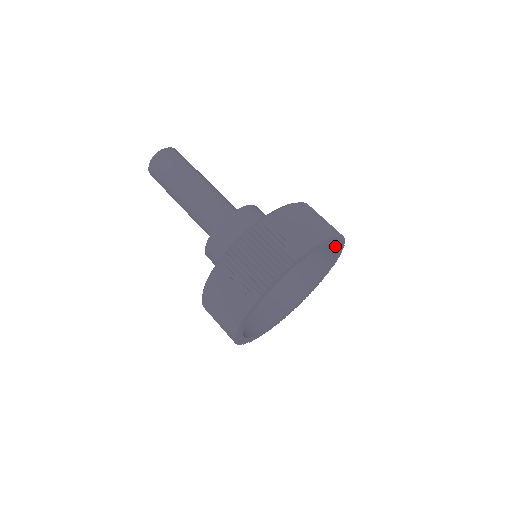
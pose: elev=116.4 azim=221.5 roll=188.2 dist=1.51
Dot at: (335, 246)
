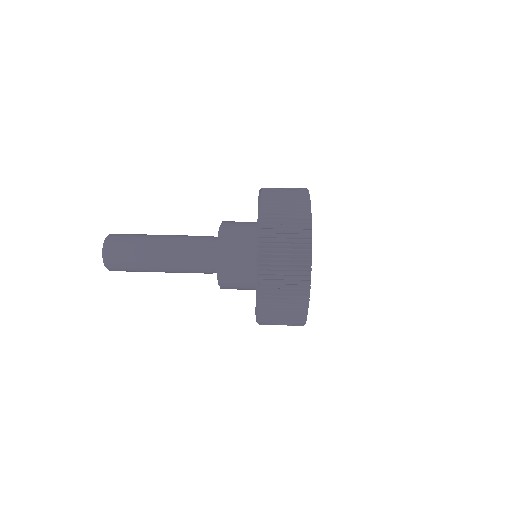
Dot at: occluded
